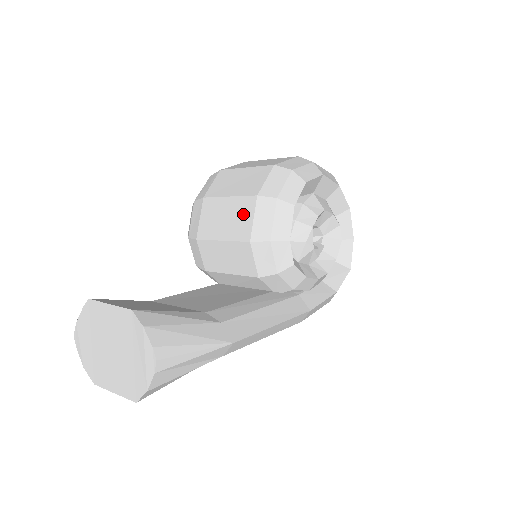
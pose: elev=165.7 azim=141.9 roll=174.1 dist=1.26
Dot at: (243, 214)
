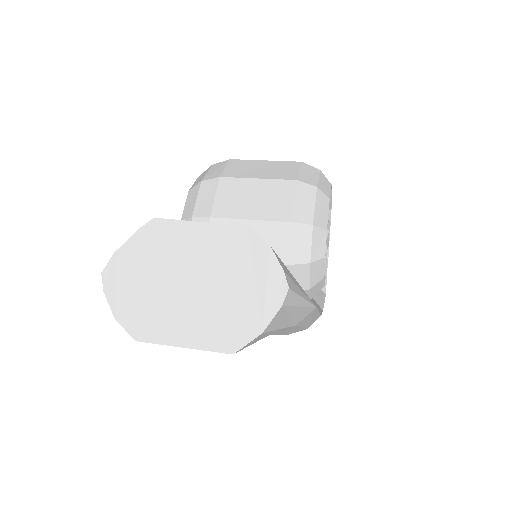
Dot at: (279, 195)
